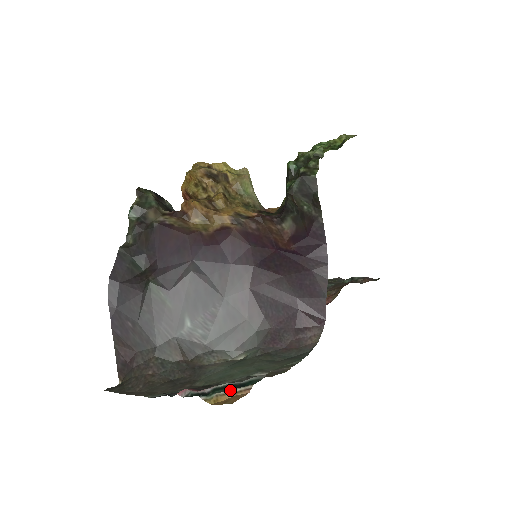
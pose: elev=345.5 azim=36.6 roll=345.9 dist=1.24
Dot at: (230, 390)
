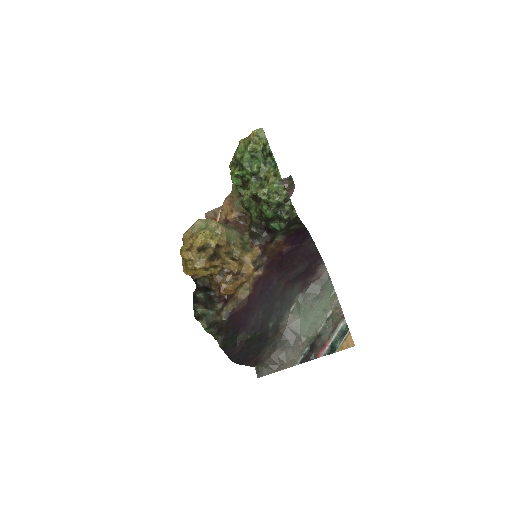
Dot at: (343, 340)
